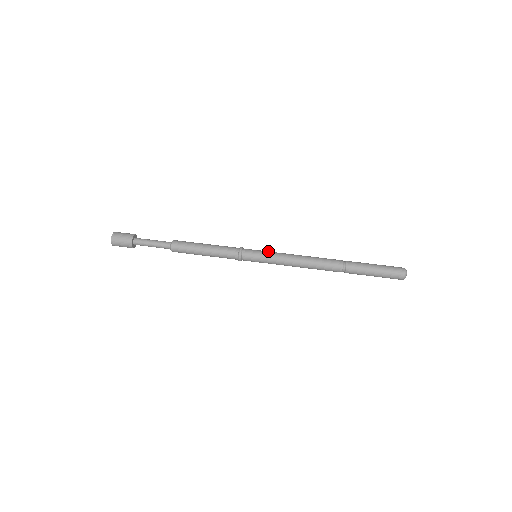
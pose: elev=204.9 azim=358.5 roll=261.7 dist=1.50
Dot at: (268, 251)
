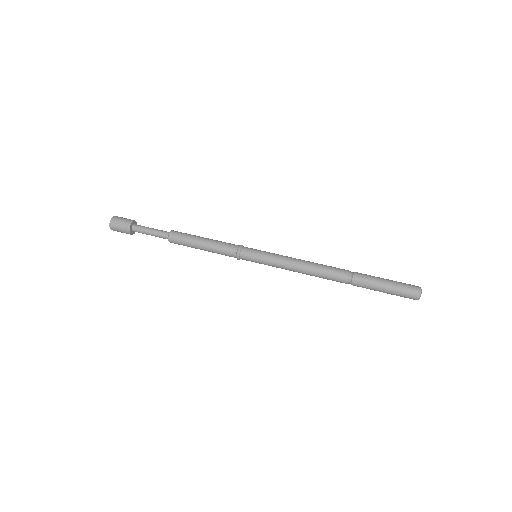
Dot at: (269, 252)
